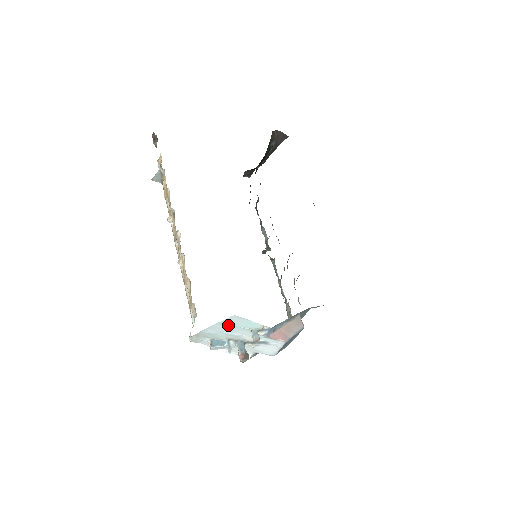
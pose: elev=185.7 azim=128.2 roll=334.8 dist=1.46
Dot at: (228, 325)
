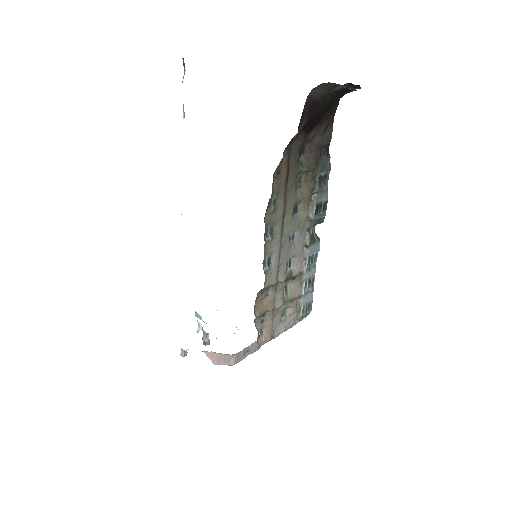
Dot at: occluded
